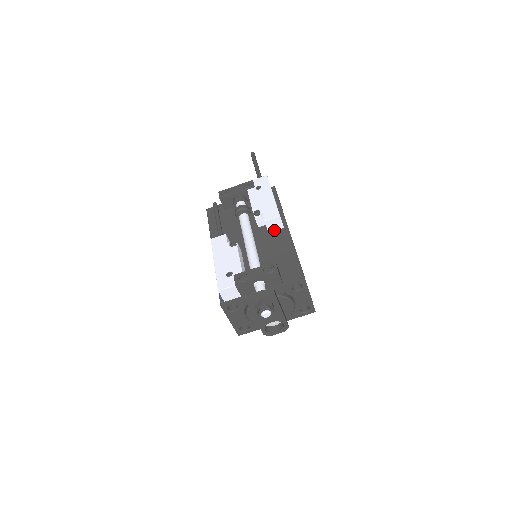
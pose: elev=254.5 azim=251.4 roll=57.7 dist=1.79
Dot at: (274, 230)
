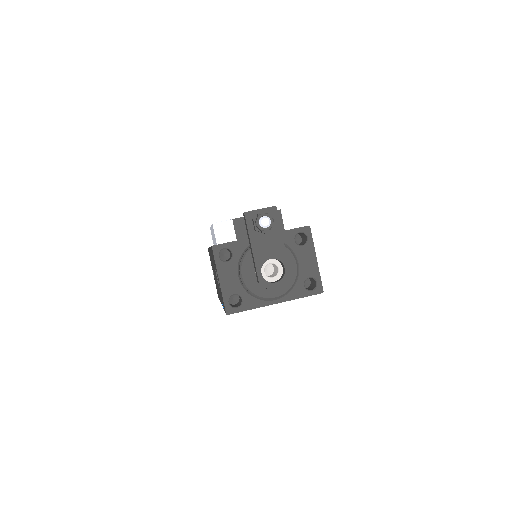
Dot at: occluded
